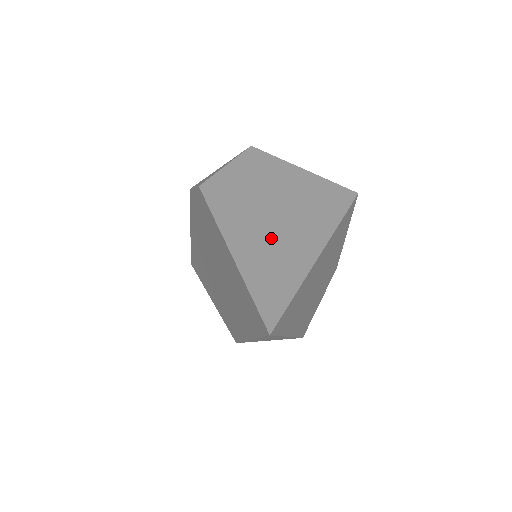
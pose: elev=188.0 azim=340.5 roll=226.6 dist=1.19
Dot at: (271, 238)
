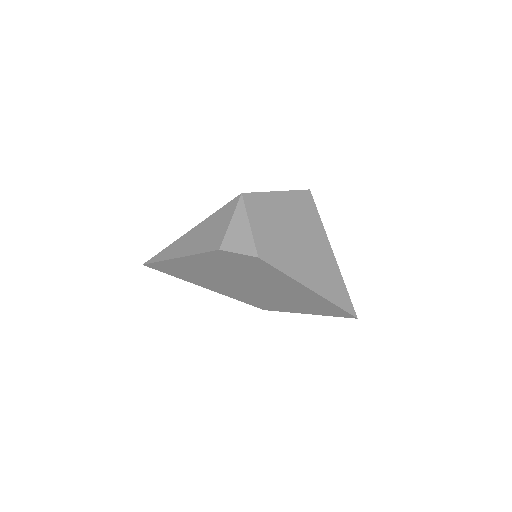
Dot at: (313, 263)
